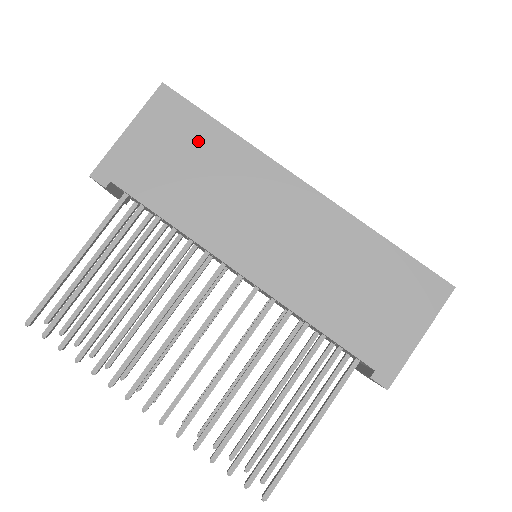
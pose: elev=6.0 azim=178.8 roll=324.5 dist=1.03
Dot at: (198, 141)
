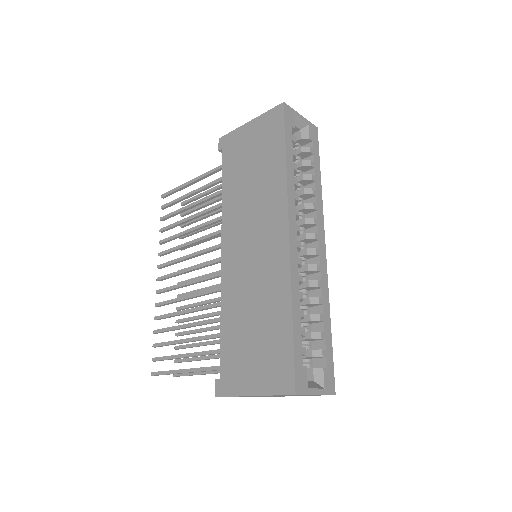
Dot at: (268, 155)
